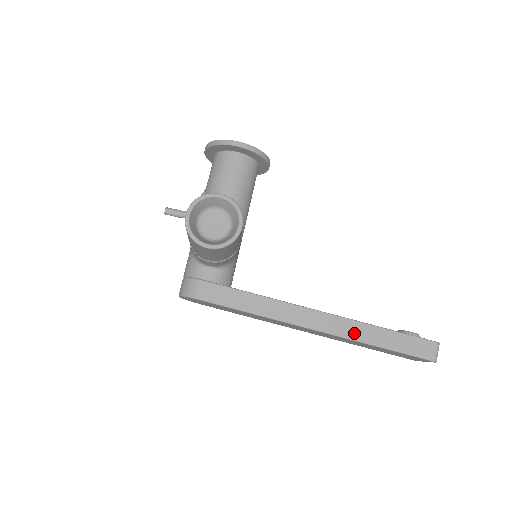
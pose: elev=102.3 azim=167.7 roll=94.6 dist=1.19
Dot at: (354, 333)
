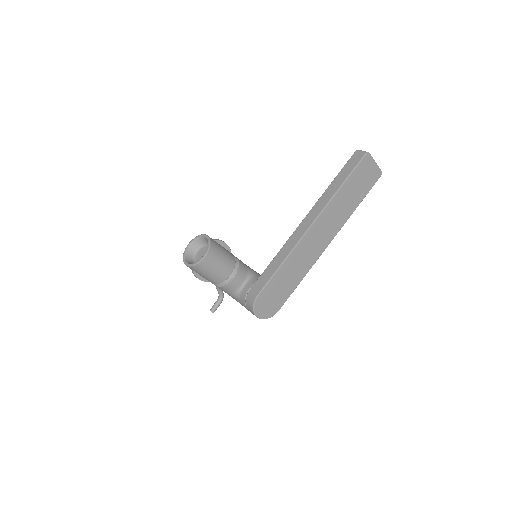
Dot at: (325, 201)
